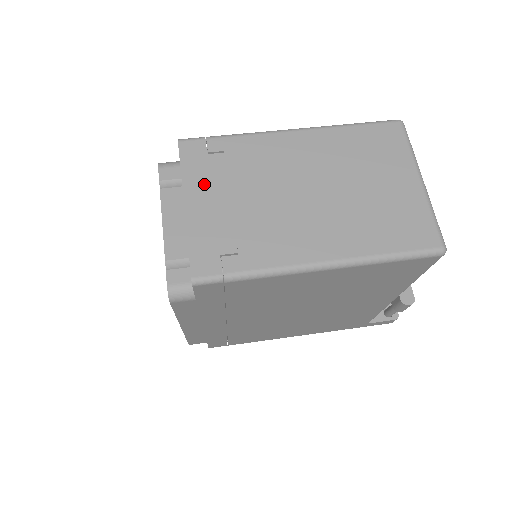
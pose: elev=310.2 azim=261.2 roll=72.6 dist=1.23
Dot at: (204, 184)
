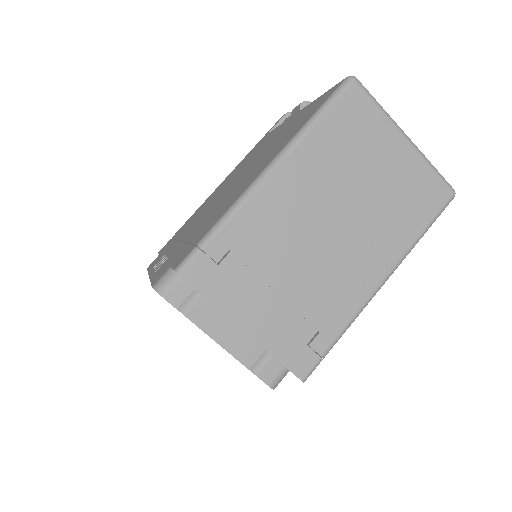
Dot at: (242, 297)
